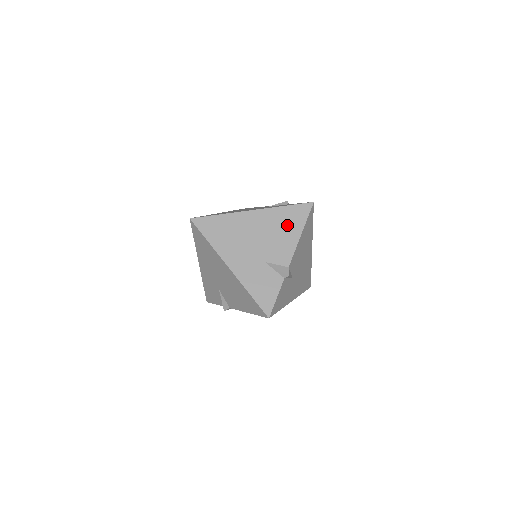
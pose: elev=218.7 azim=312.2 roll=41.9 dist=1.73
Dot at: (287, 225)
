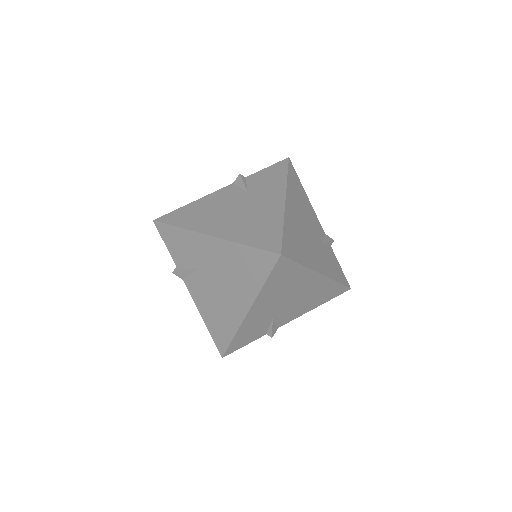
Dot at: (319, 298)
